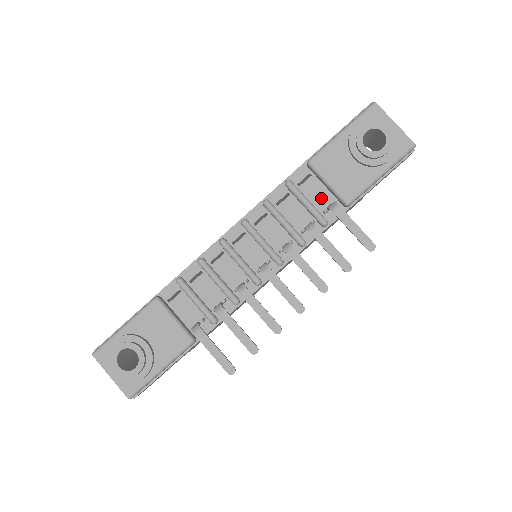
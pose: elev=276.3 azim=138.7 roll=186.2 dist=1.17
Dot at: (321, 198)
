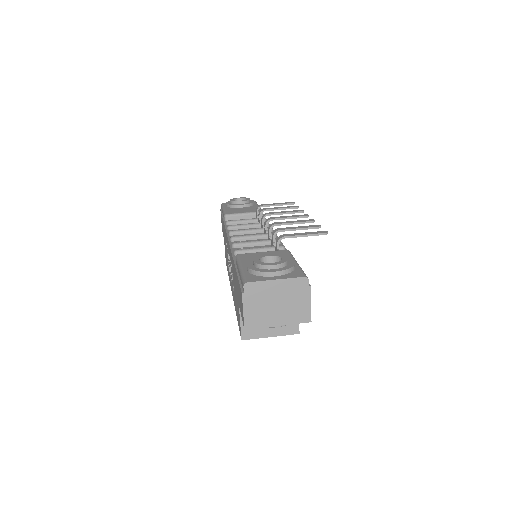
Dot at: occluded
